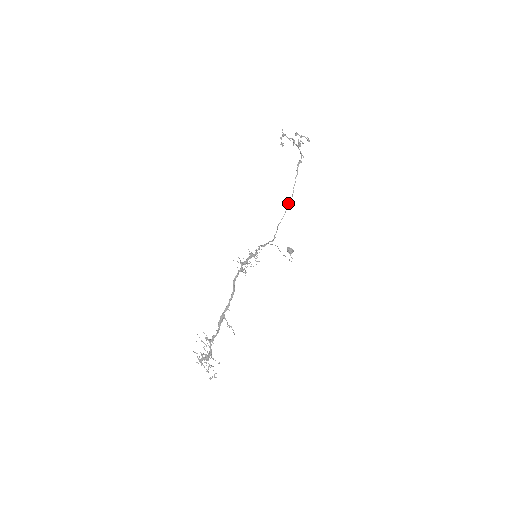
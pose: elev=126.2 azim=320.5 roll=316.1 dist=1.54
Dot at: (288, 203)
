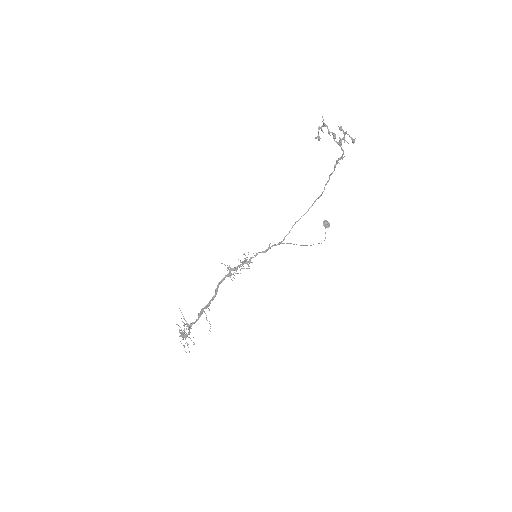
Dot at: (315, 200)
